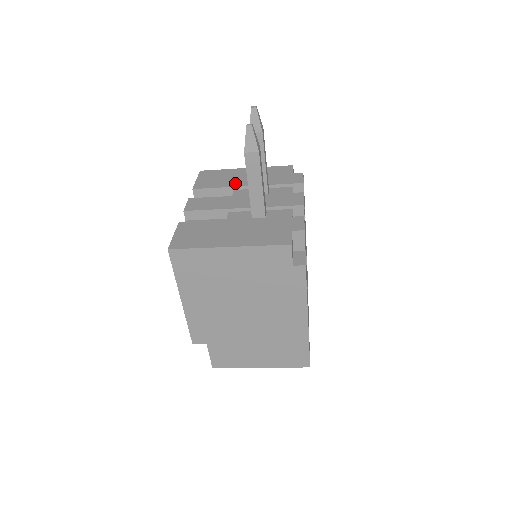
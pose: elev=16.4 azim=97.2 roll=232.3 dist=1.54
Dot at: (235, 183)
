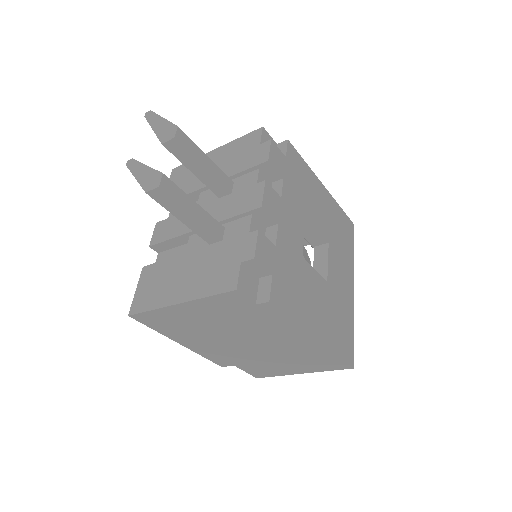
Dot at: (199, 183)
